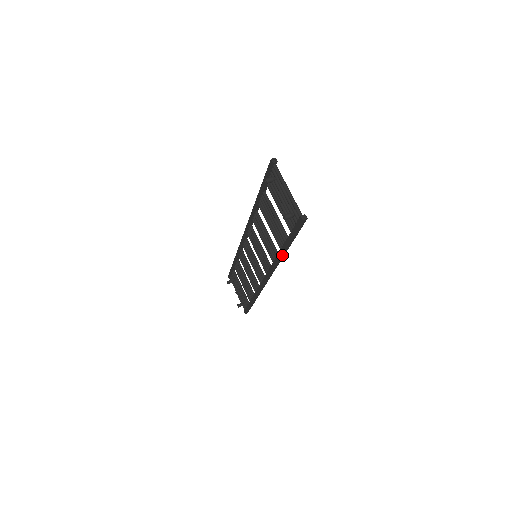
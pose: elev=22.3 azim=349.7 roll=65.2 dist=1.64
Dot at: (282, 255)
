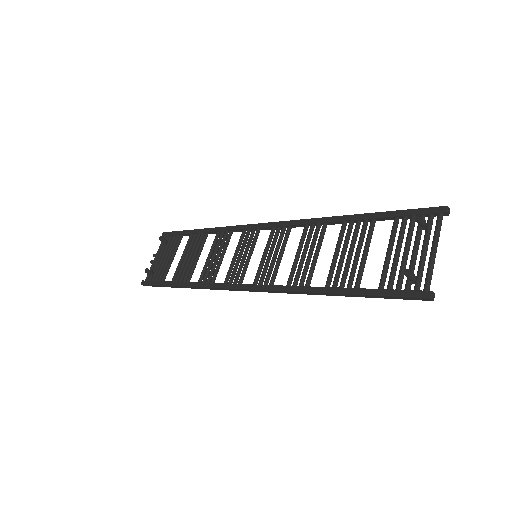
Dot at: (320, 293)
